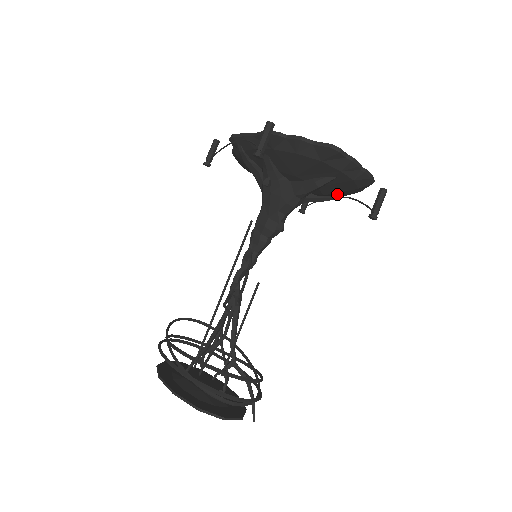
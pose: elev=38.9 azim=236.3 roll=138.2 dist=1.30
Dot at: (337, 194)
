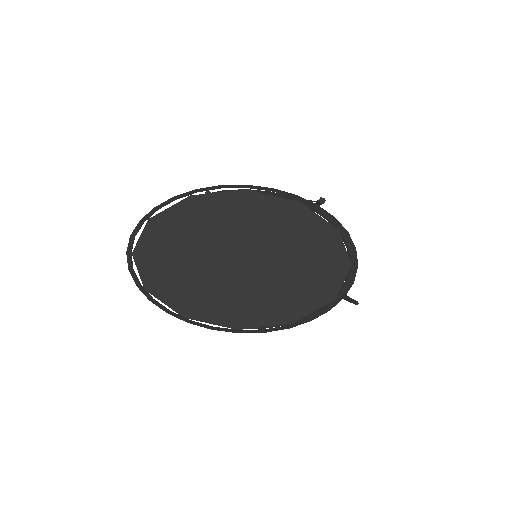
Dot at: occluded
